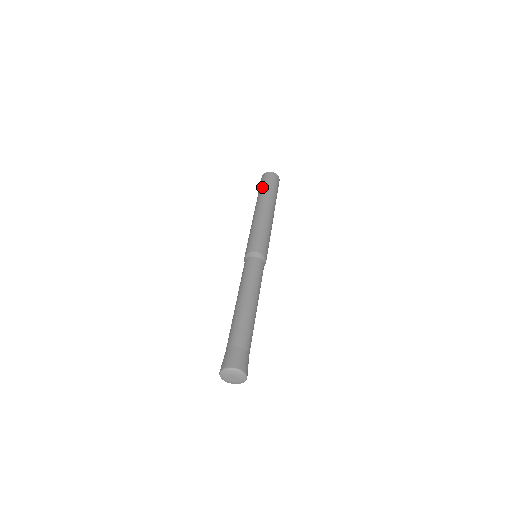
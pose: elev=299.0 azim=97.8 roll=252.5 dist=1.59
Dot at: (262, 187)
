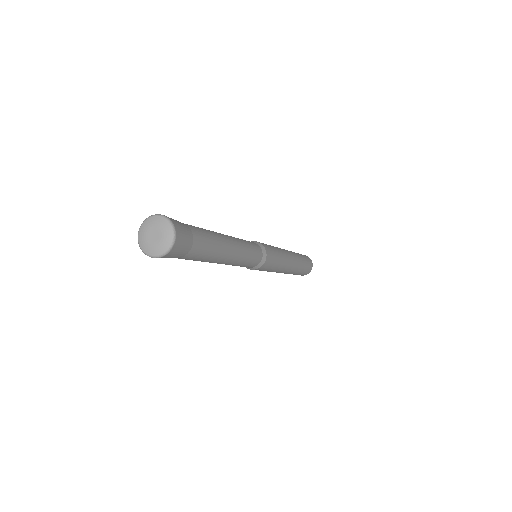
Dot at: occluded
